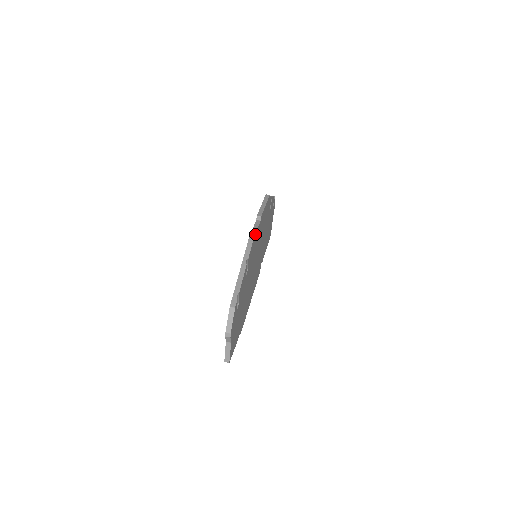
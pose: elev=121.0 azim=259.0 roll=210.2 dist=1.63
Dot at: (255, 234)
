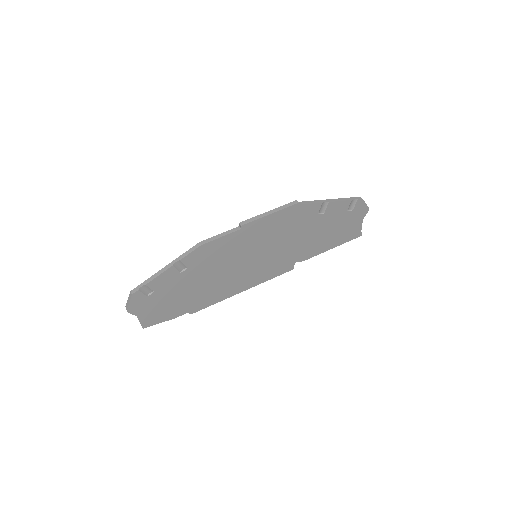
Dot at: (211, 241)
